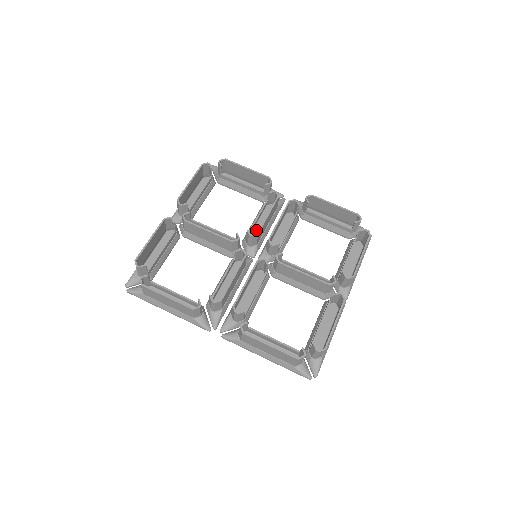
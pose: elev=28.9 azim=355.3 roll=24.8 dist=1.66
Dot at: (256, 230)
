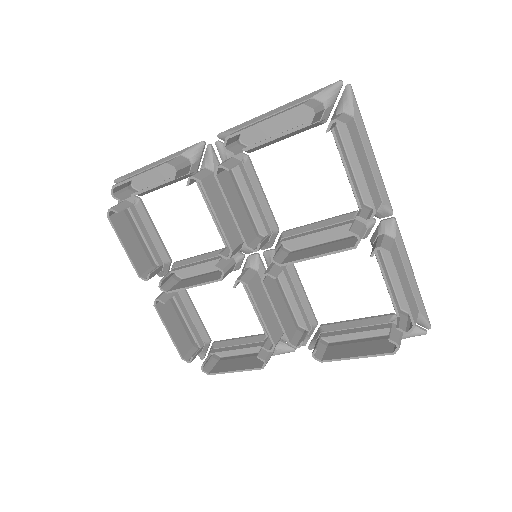
Dot at: occluded
